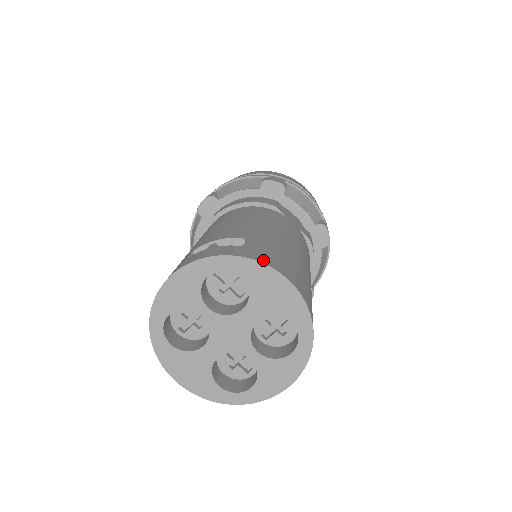
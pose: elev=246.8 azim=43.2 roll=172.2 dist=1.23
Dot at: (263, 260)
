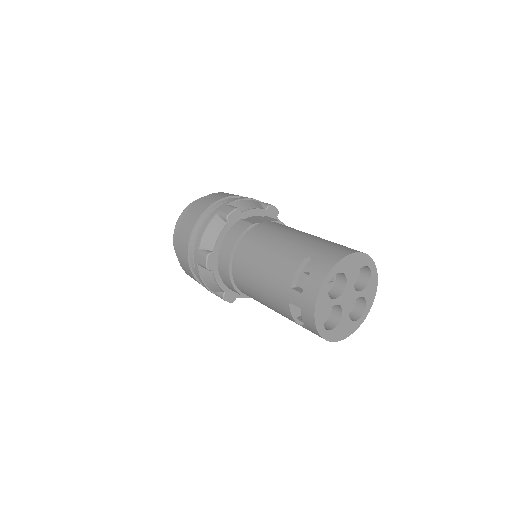
Dot at: (339, 257)
